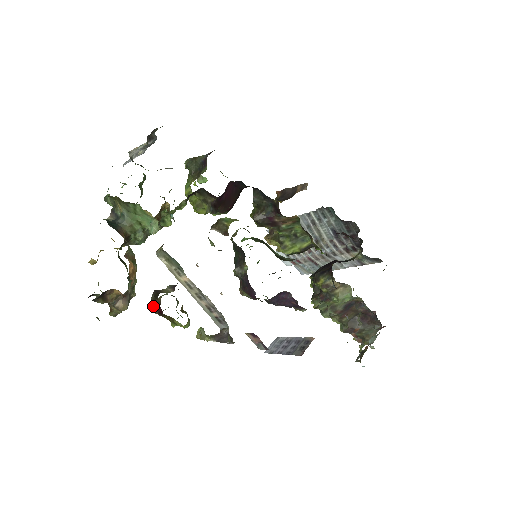
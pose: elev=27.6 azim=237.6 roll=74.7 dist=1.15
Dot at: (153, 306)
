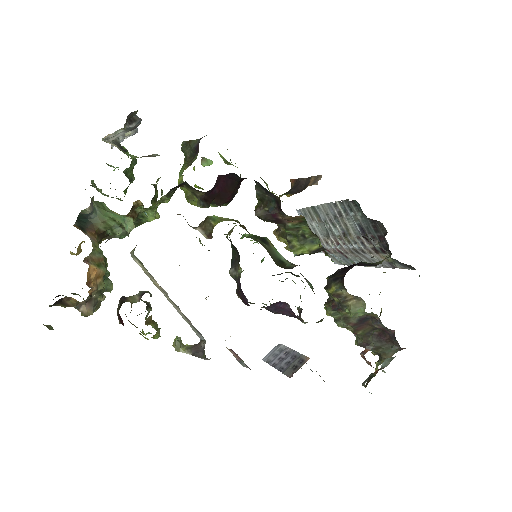
Dot at: (117, 315)
